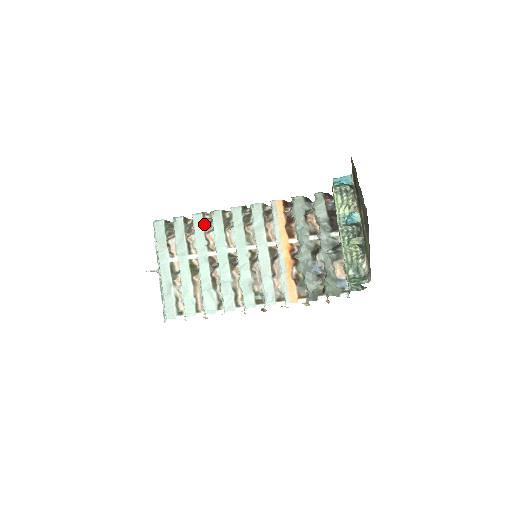
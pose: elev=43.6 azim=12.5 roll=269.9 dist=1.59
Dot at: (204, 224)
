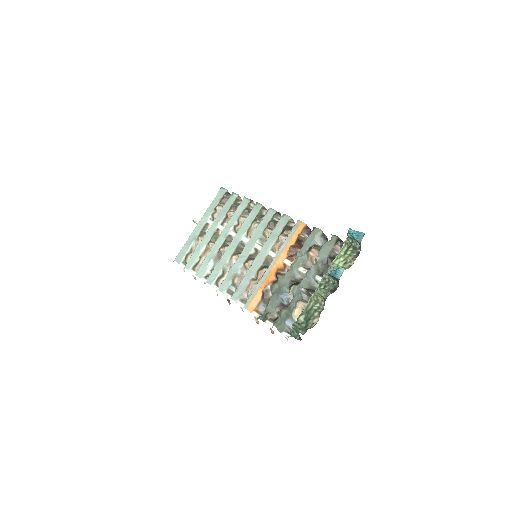
Dot at: (245, 209)
